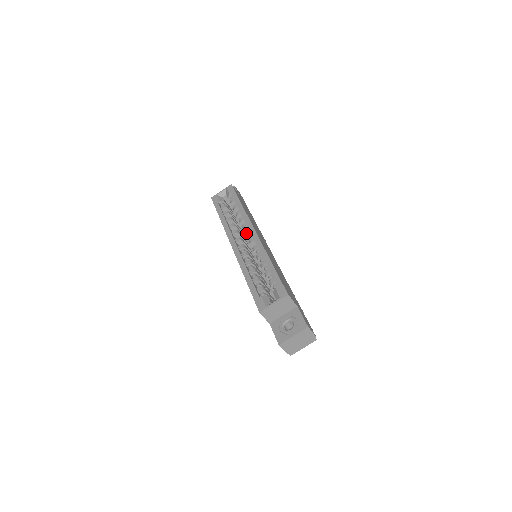
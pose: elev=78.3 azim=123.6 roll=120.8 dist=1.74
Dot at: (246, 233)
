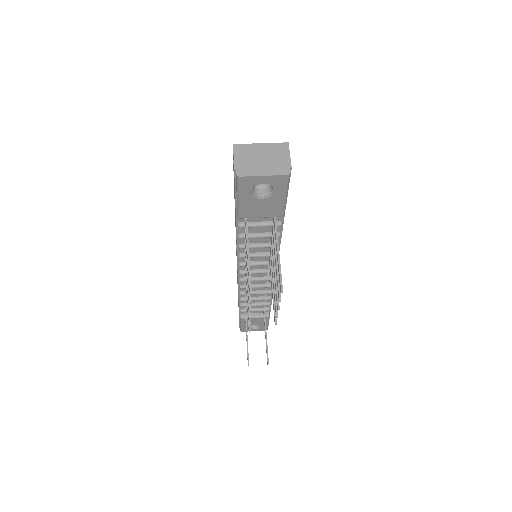
Dot at: occluded
